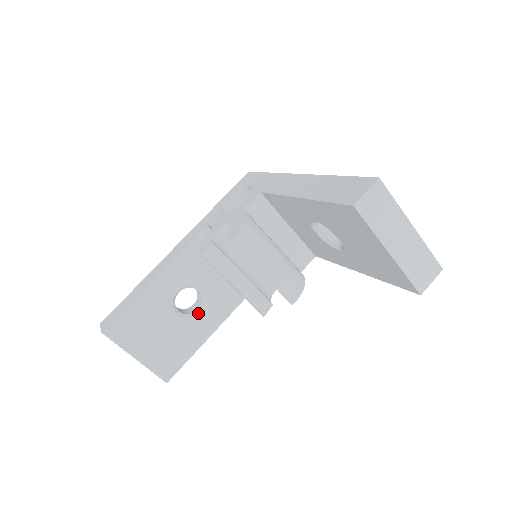
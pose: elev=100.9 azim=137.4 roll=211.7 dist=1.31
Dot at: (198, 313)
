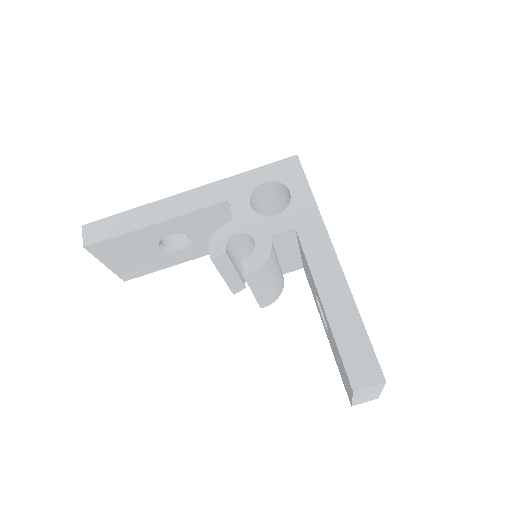
Dot at: (178, 250)
